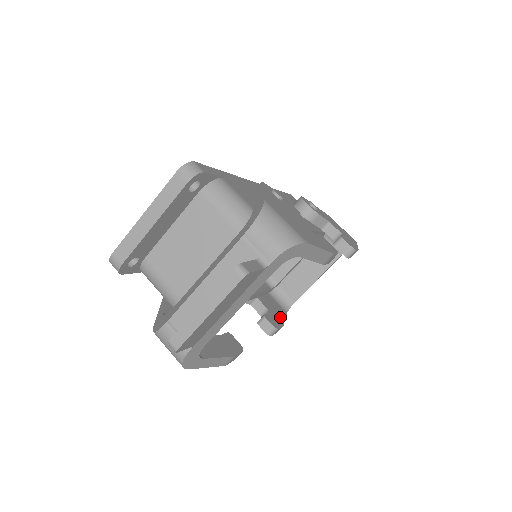
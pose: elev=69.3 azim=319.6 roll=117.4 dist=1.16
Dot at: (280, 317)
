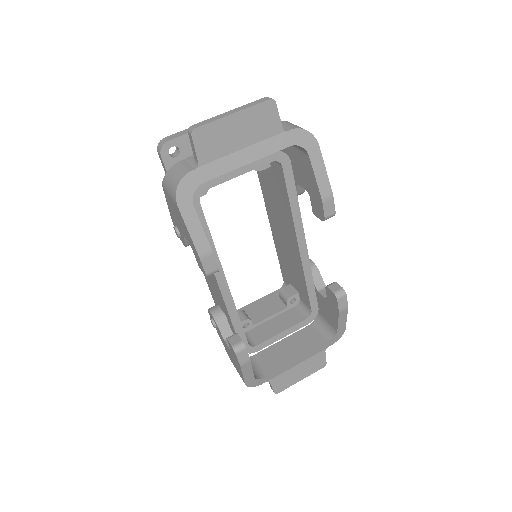
Dot at: occluded
